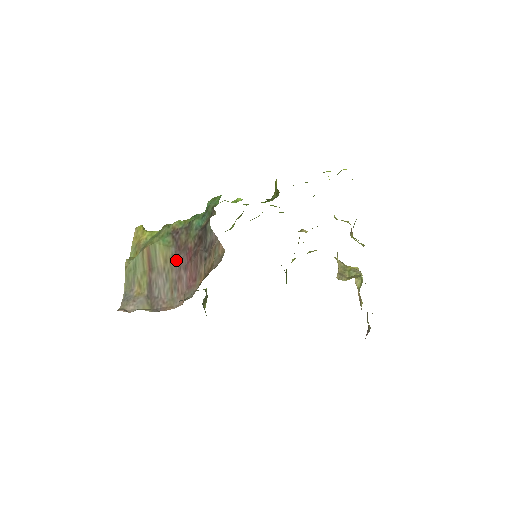
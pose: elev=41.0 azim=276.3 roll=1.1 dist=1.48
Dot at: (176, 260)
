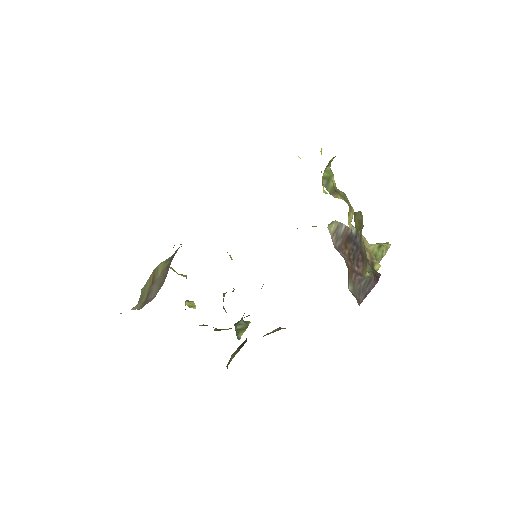
Dot at: (167, 268)
